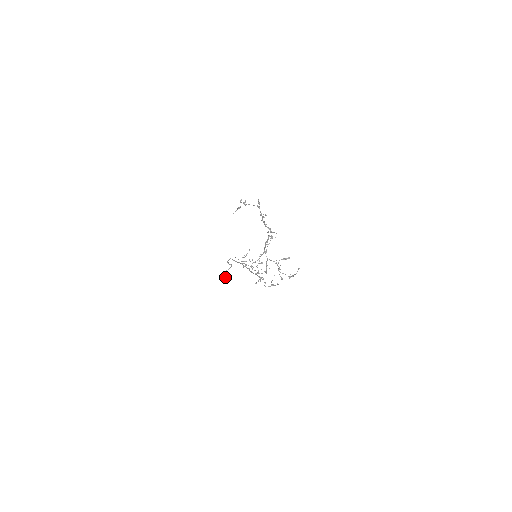
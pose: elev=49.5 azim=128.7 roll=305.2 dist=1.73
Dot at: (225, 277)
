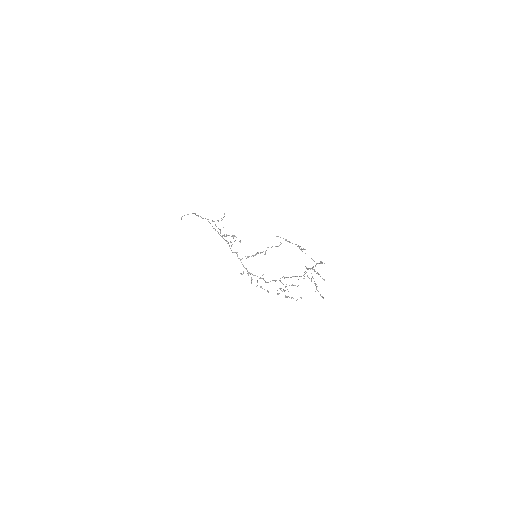
Dot at: (181, 219)
